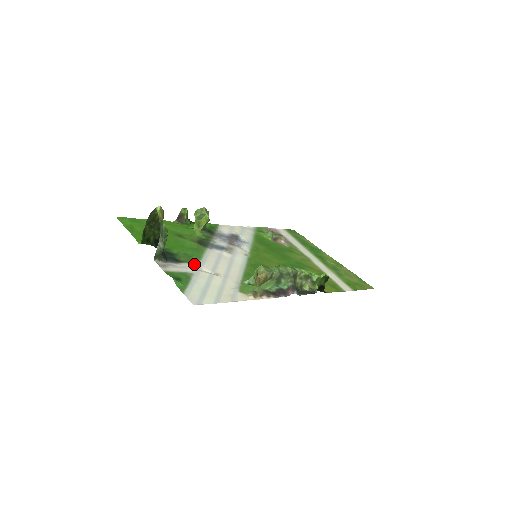
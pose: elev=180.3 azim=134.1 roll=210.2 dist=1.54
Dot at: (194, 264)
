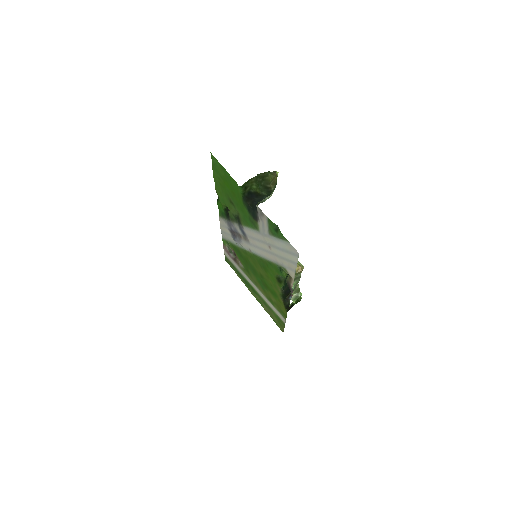
Dot at: (260, 229)
